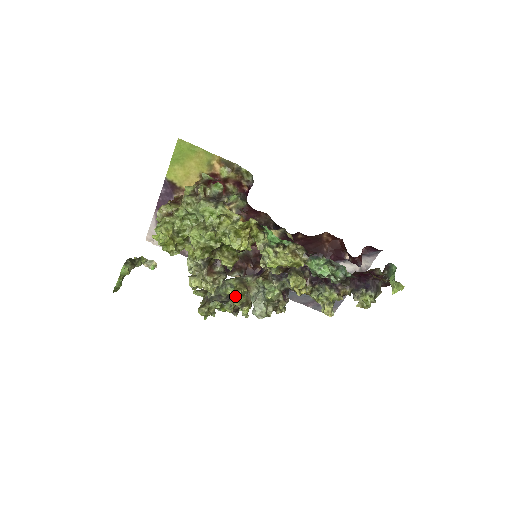
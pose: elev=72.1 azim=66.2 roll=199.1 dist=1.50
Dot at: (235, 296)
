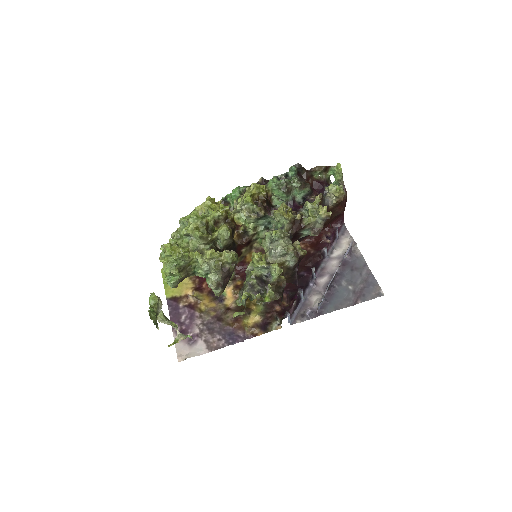
Dot at: (254, 257)
